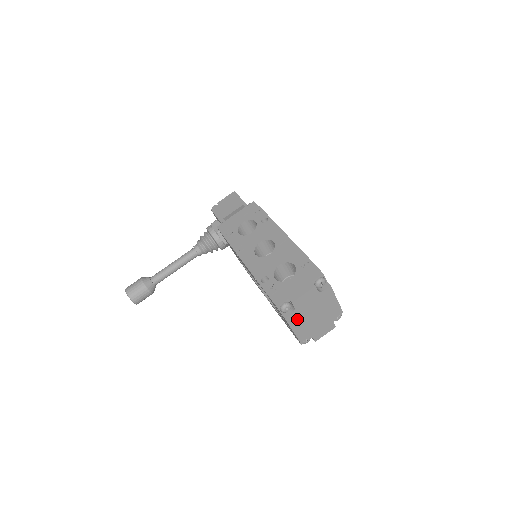
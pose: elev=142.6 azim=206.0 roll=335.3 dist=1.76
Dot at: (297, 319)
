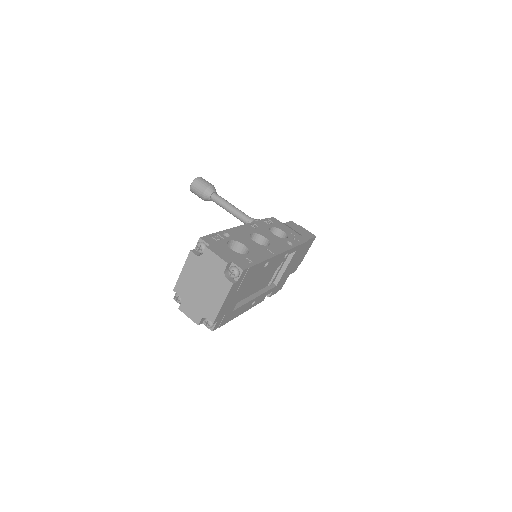
Dot at: (194, 266)
